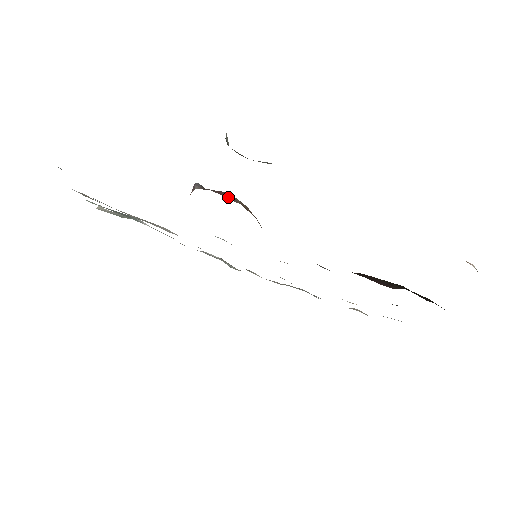
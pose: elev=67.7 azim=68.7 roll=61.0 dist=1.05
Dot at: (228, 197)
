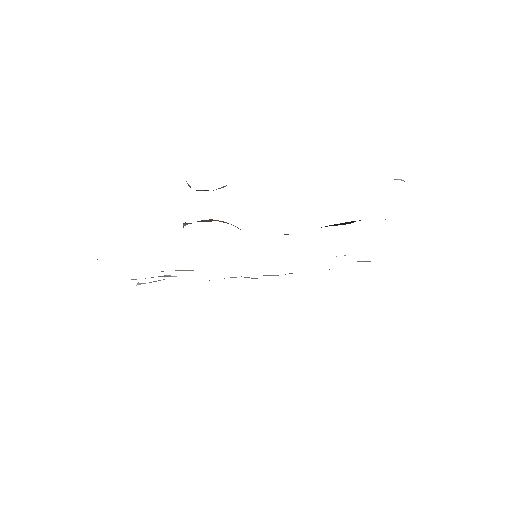
Dot at: (208, 221)
